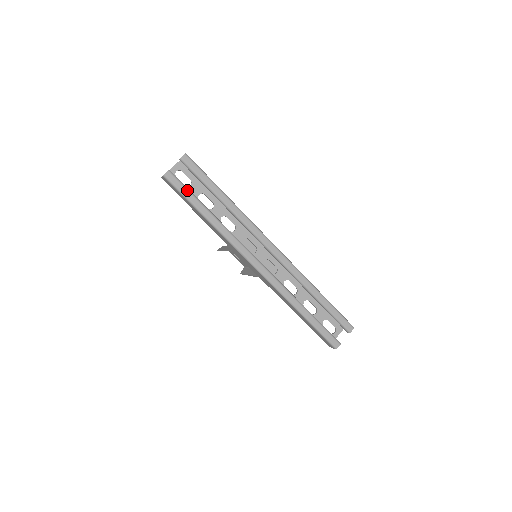
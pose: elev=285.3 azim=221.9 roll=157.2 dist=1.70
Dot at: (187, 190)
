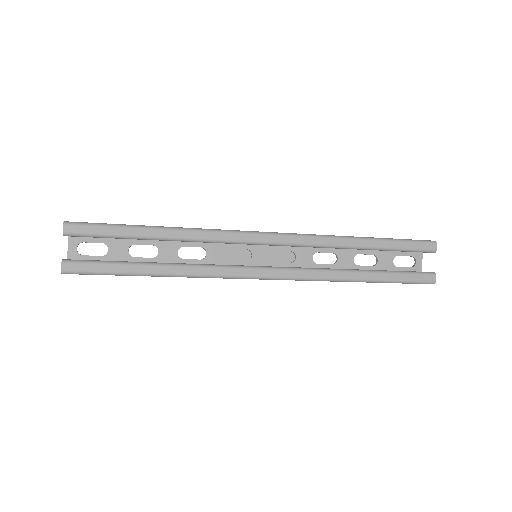
Dot at: (106, 264)
